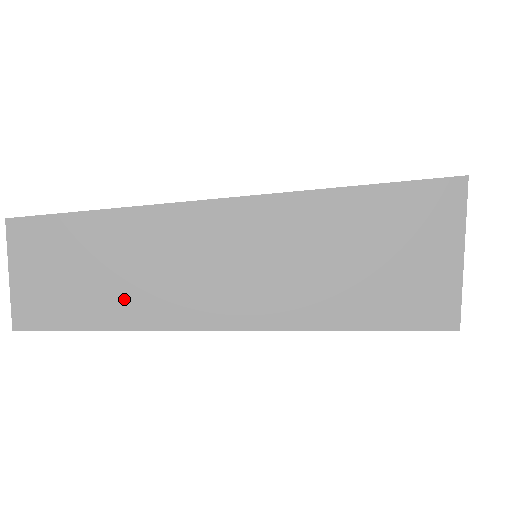
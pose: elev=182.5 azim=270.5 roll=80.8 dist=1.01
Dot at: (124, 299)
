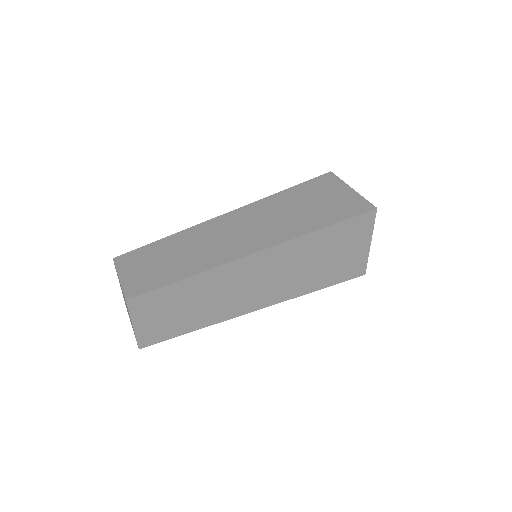
Dot at: (202, 315)
